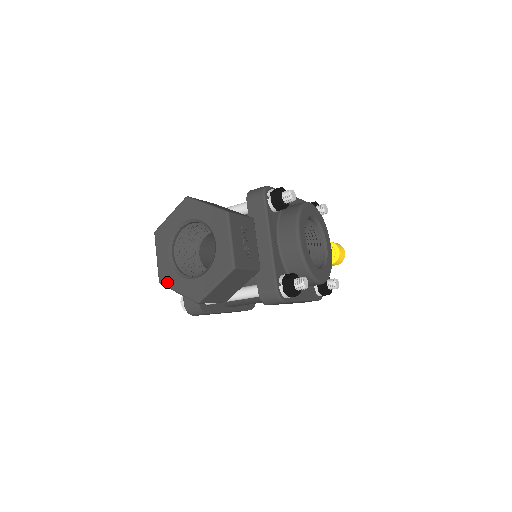
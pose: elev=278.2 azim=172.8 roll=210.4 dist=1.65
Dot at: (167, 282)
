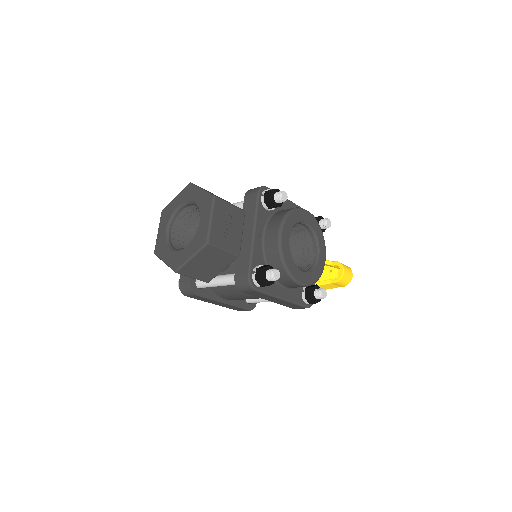
Dot at: (159, 253)
